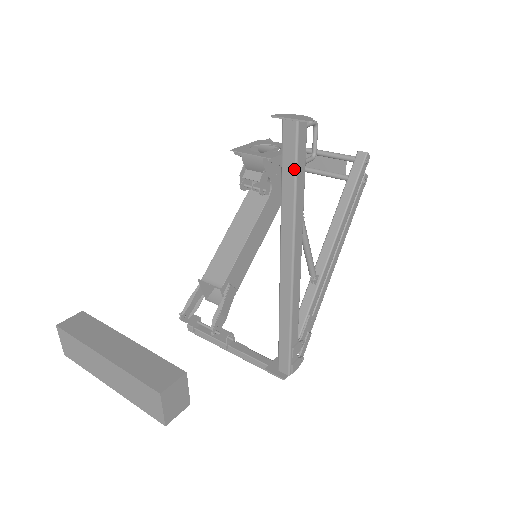
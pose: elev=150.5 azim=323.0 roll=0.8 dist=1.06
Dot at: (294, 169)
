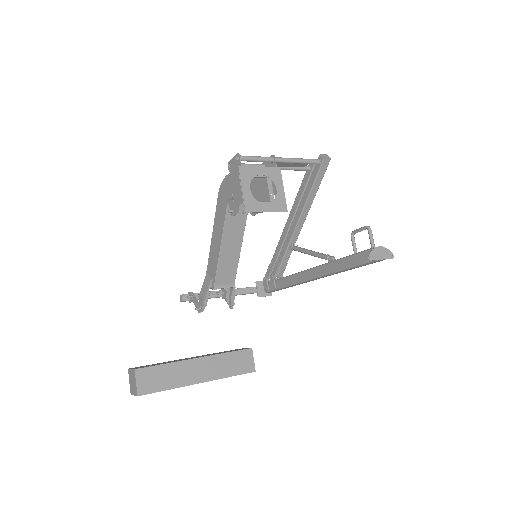
Dot at: occluded
